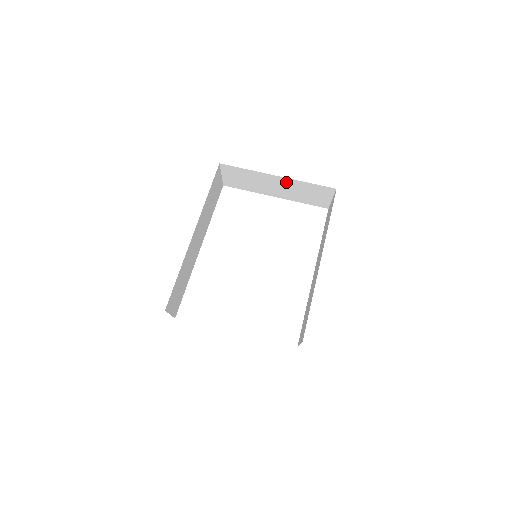
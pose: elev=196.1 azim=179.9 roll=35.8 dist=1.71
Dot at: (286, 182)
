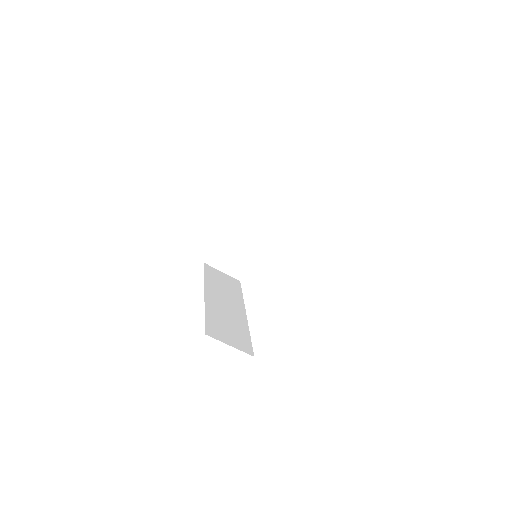
Dot at: (240, 218)
